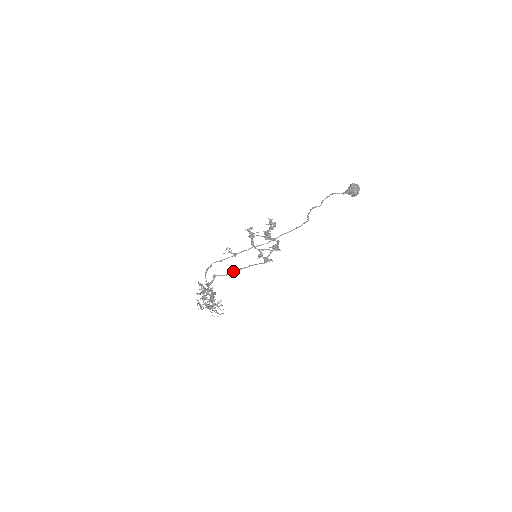
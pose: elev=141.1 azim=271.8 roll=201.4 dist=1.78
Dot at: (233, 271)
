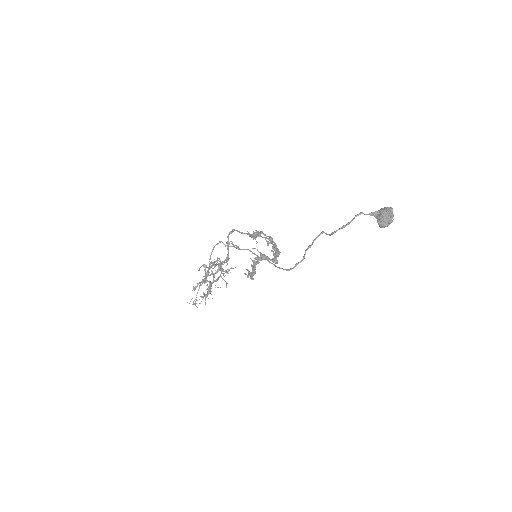
Dot at: occluded
